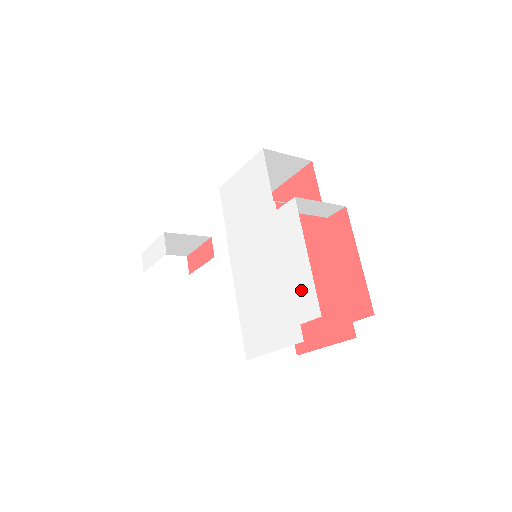
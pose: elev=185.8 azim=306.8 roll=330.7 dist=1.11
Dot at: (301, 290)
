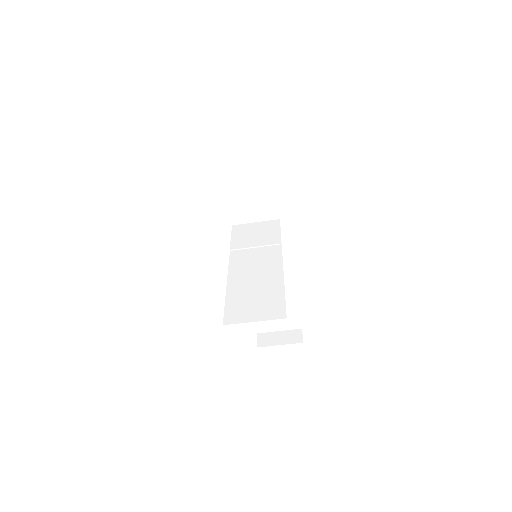
Dot at: occluded
